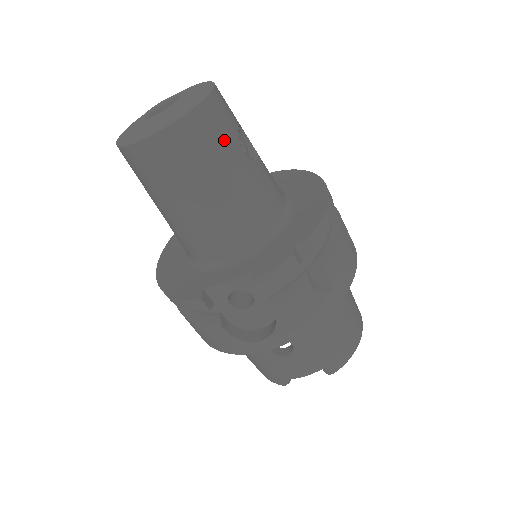
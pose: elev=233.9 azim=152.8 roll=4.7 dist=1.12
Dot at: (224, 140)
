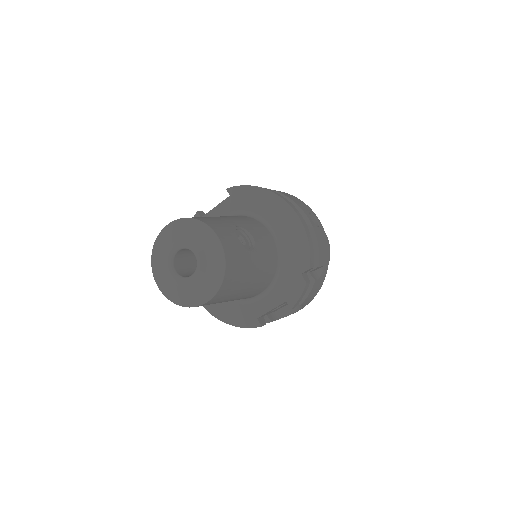
Dot at: (242, 262)
